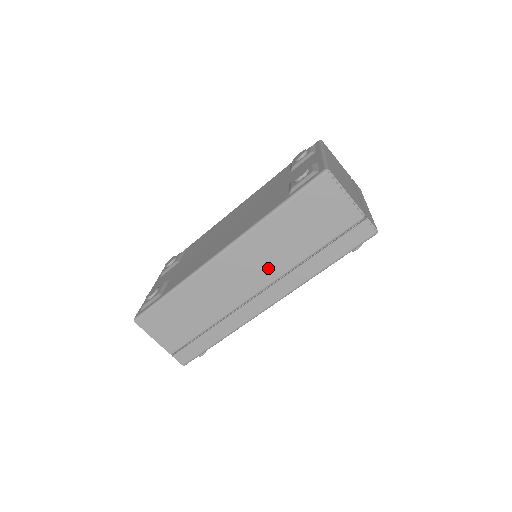
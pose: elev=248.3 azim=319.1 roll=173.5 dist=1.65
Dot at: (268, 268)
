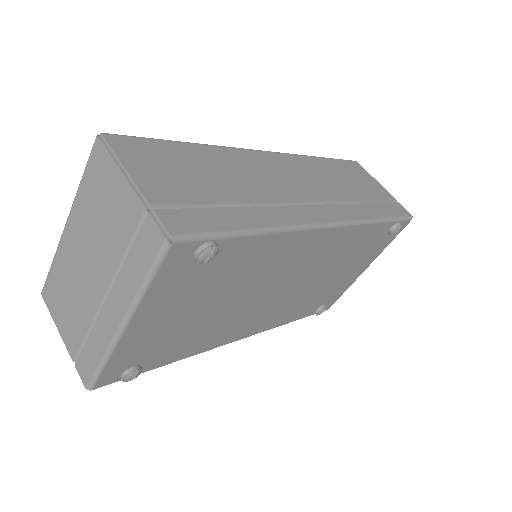
Dot at: (321, 188)
